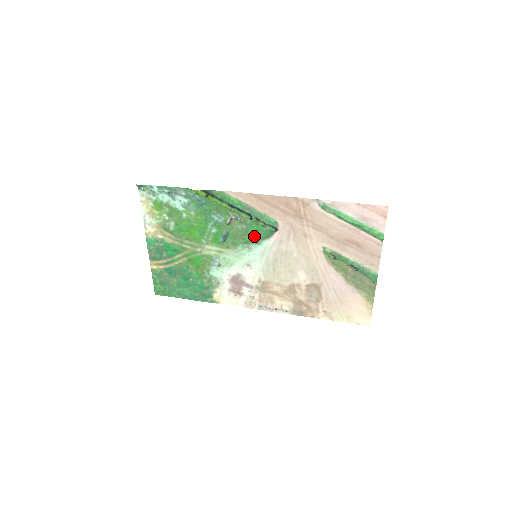
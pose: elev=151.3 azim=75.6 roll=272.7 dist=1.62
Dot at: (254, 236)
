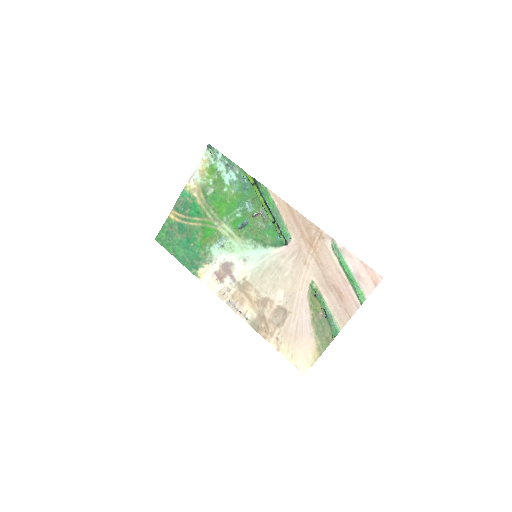
Dot at: (266, 238)
